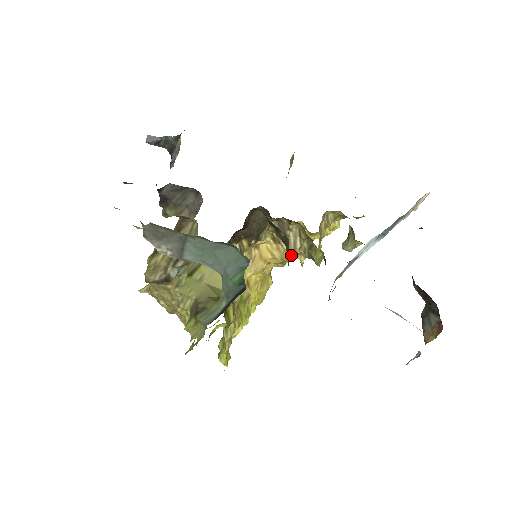
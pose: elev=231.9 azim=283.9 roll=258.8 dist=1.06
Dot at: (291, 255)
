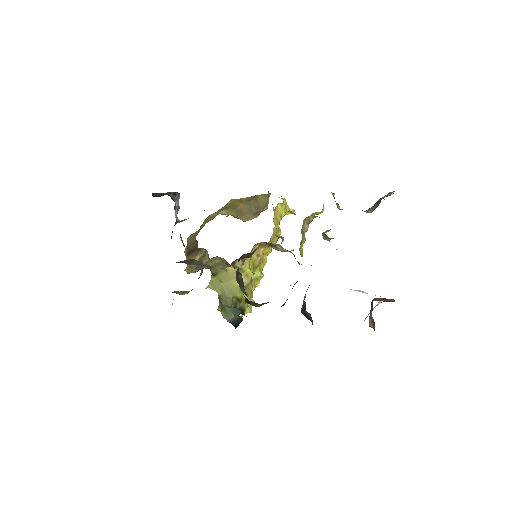
Dot at: (282, 251)
